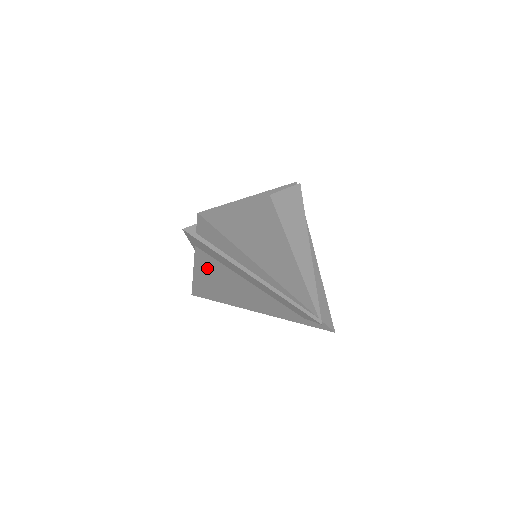
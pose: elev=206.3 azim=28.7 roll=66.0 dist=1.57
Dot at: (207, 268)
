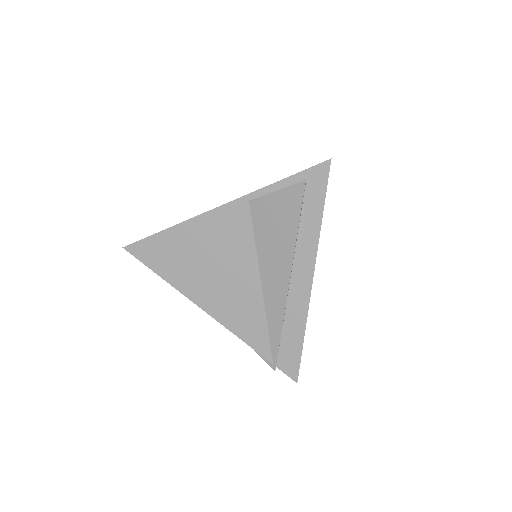
Dot at: occluded
